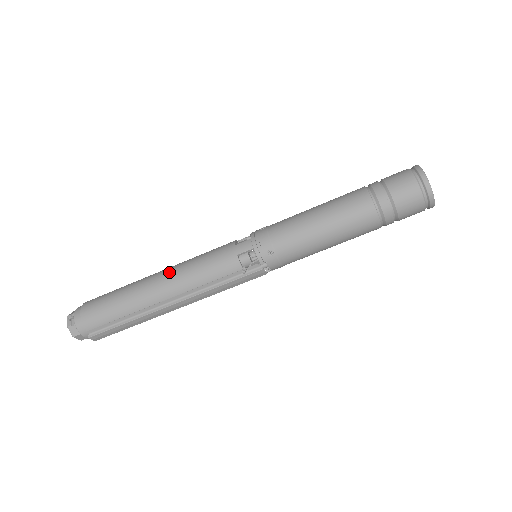
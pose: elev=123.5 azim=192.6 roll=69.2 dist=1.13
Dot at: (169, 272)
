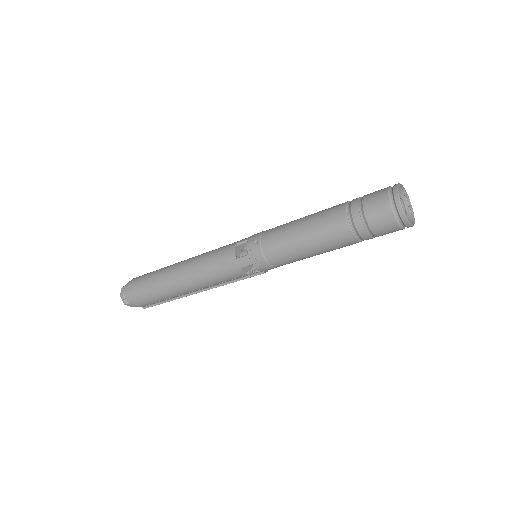
Dot at: (187, 275)
